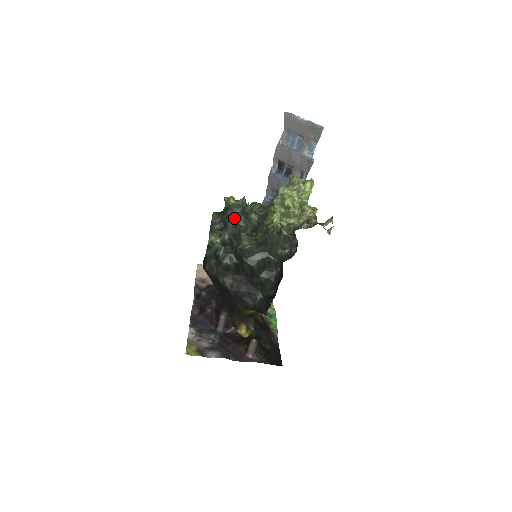
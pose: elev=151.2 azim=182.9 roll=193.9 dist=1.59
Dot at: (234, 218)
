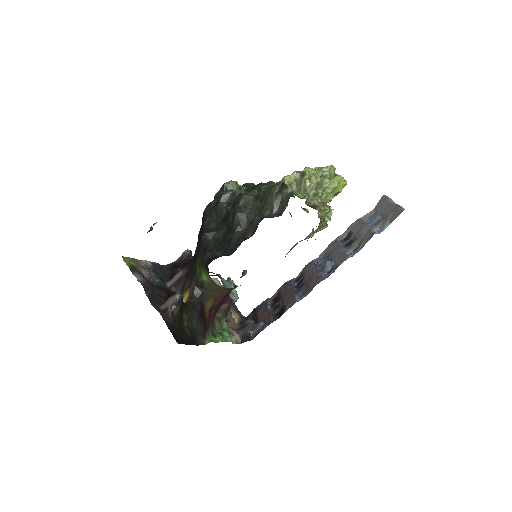
Dot at: (262, 186)
